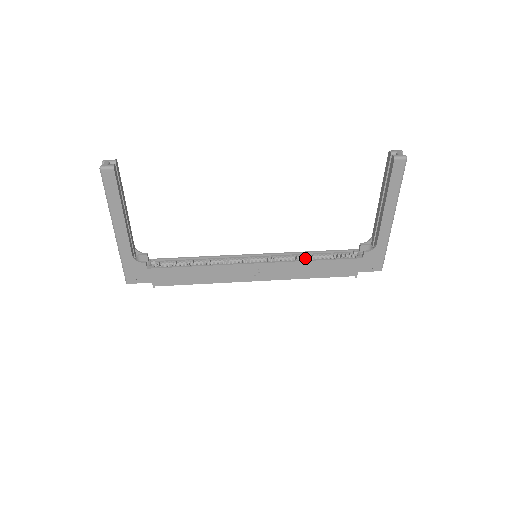
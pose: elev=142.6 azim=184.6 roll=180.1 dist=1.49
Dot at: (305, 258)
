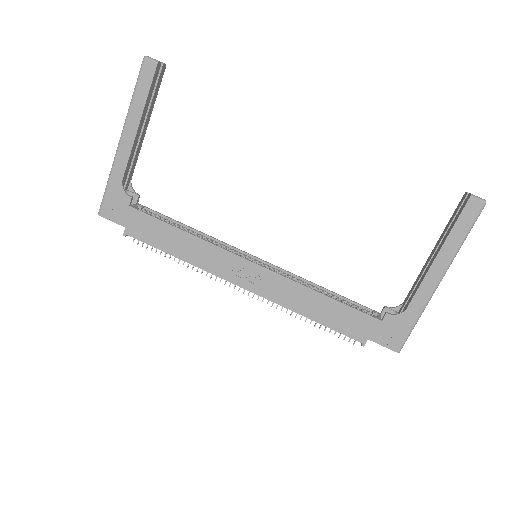
Dot at: occluded
